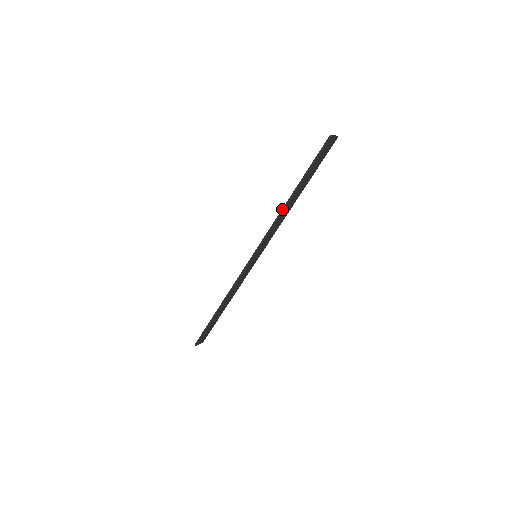
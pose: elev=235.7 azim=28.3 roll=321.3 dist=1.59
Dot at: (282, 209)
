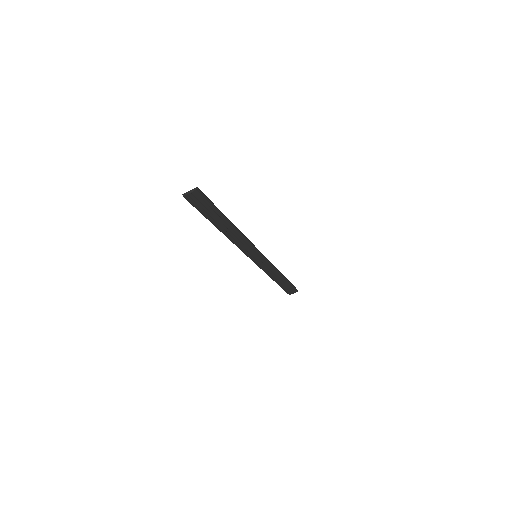
Dot at: (226, 235)
